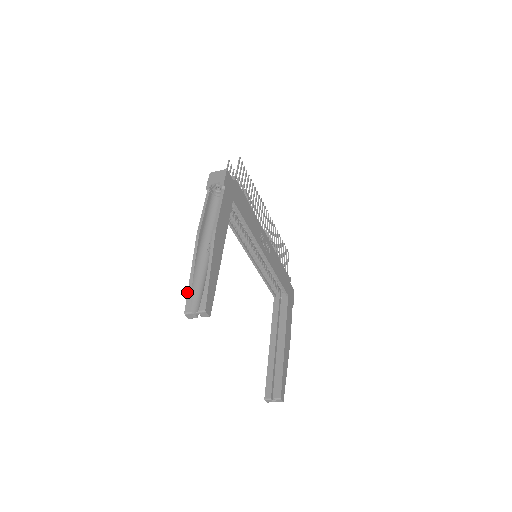
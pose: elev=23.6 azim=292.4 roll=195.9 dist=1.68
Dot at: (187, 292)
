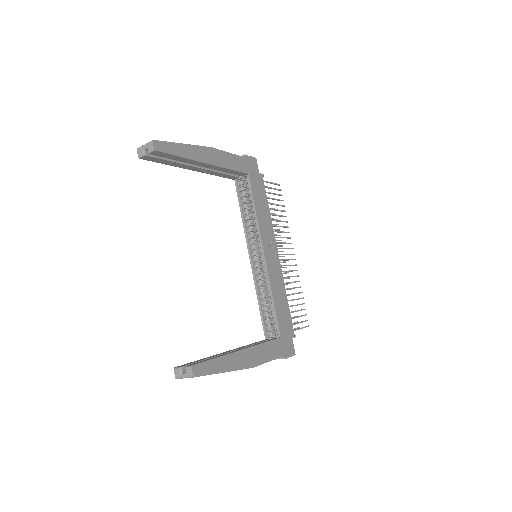
Dot at: occluded
